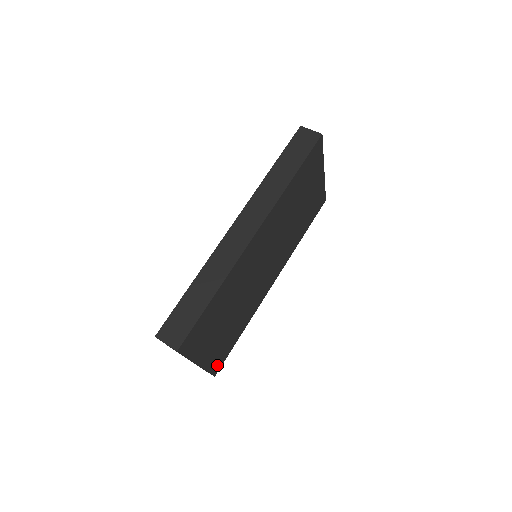
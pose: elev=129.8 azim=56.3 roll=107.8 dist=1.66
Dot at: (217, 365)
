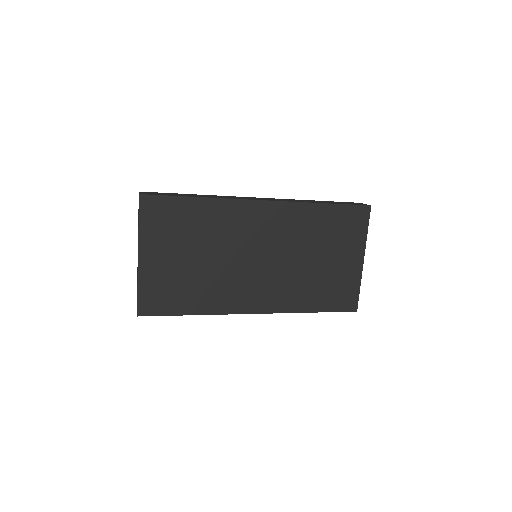
Dot at: (149, 304)
